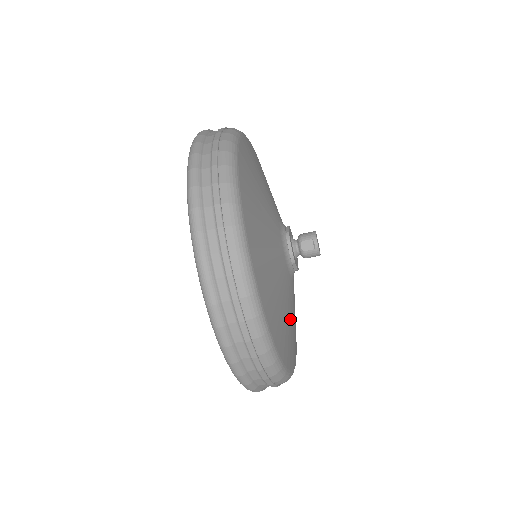
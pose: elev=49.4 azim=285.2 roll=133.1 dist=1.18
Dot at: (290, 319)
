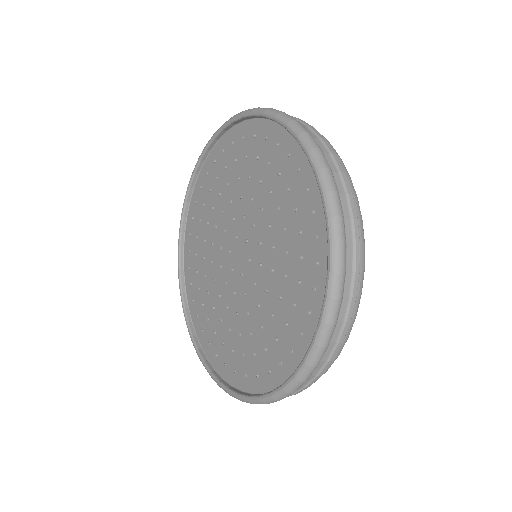
Dot at: occluded
